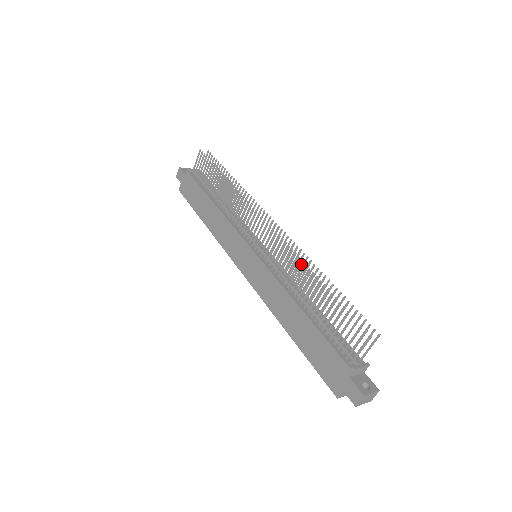
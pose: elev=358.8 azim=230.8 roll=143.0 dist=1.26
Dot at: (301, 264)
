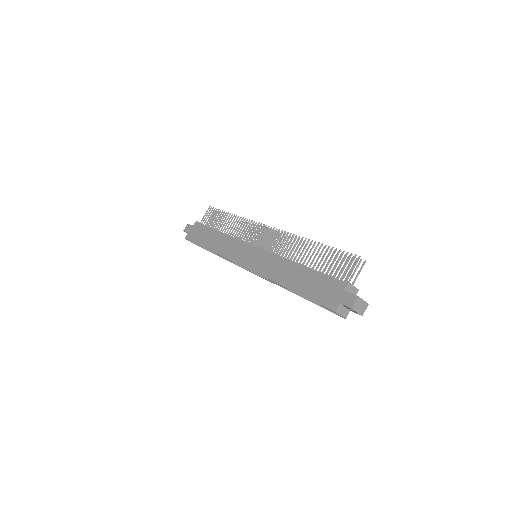
Dot at: occluded
